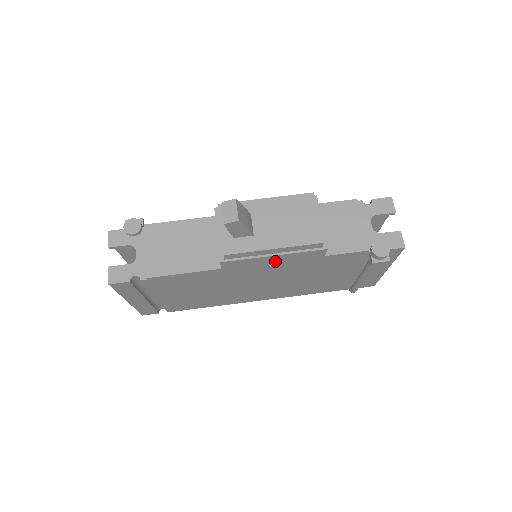
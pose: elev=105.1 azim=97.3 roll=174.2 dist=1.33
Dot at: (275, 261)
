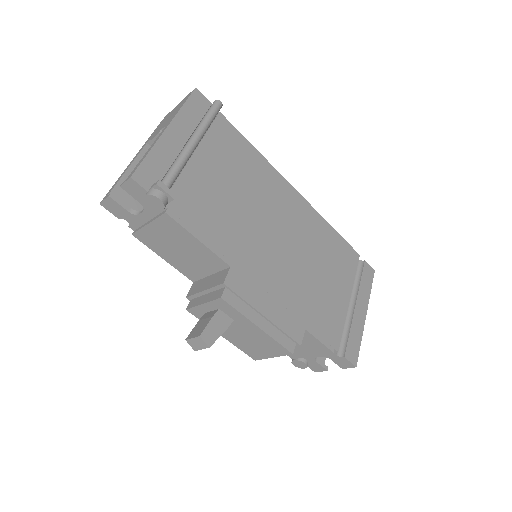
Dot at: occluded
